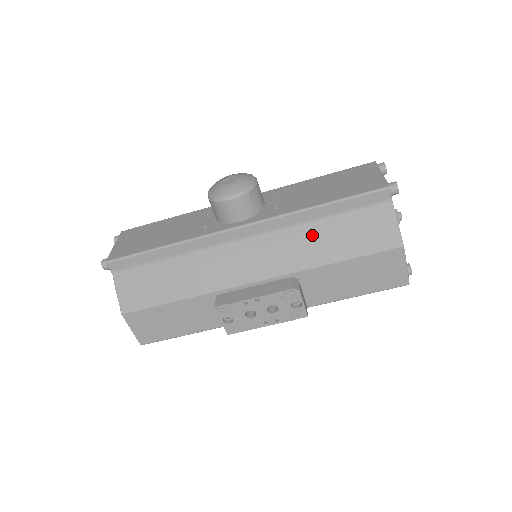
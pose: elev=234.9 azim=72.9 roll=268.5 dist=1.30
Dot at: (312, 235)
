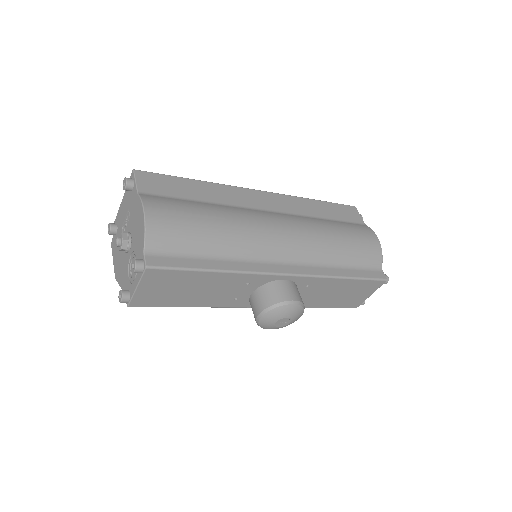
Dot at: occluded
